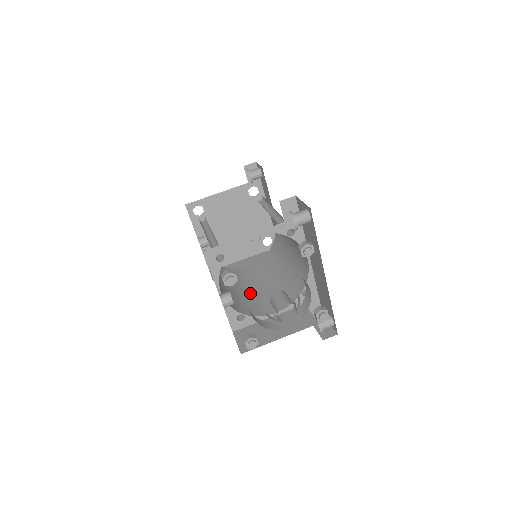
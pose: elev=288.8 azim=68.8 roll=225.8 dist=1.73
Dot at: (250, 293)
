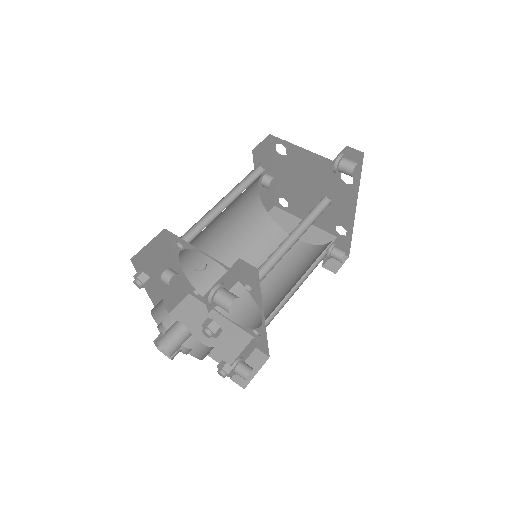
Dot at: occluded
